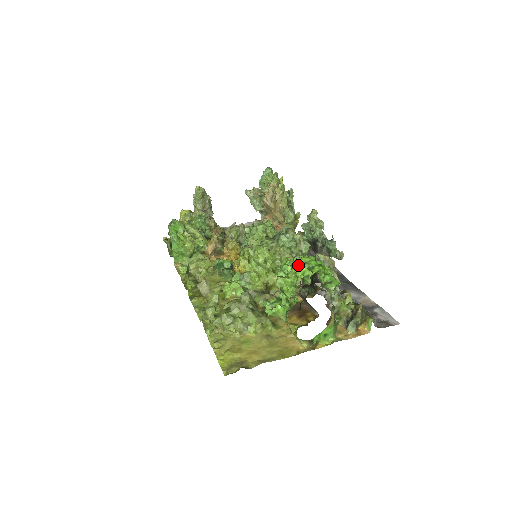
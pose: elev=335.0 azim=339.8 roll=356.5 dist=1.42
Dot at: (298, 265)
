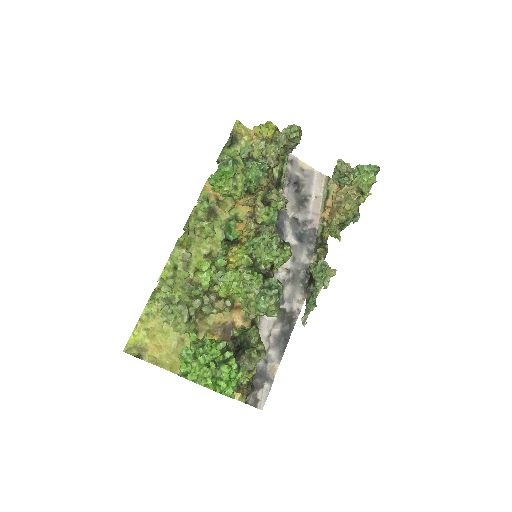
Dot at: (213, 372)
